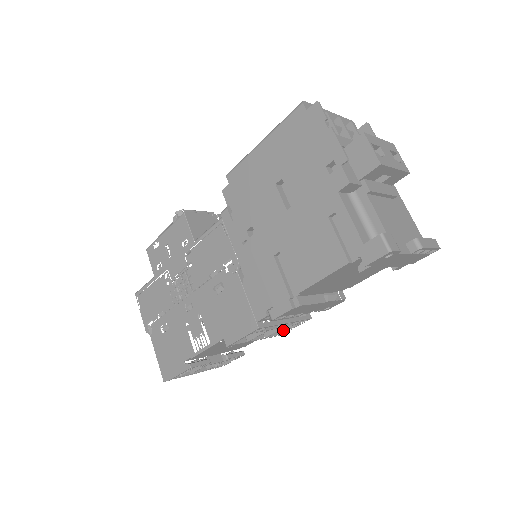
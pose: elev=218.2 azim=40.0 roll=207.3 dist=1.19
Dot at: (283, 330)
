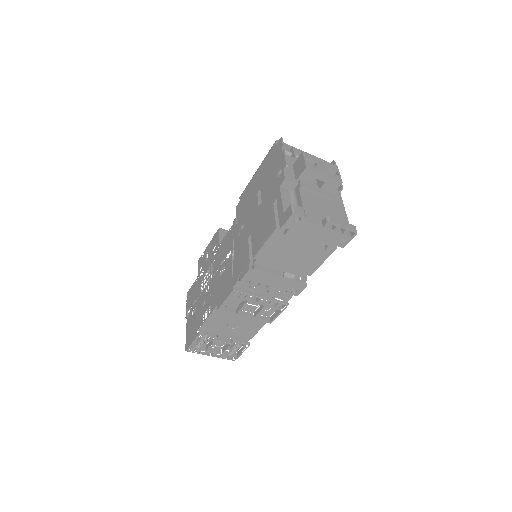
Dot at: (272, 318)
